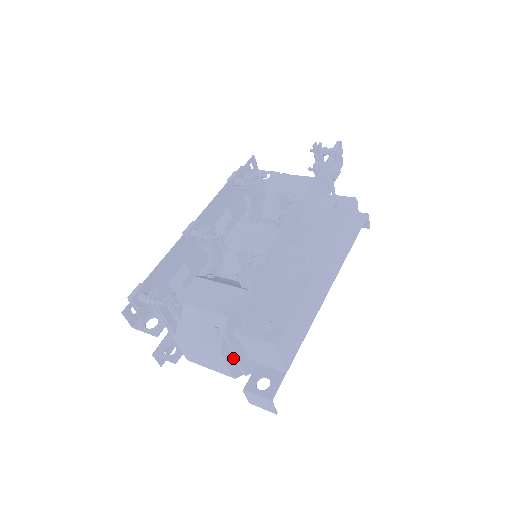
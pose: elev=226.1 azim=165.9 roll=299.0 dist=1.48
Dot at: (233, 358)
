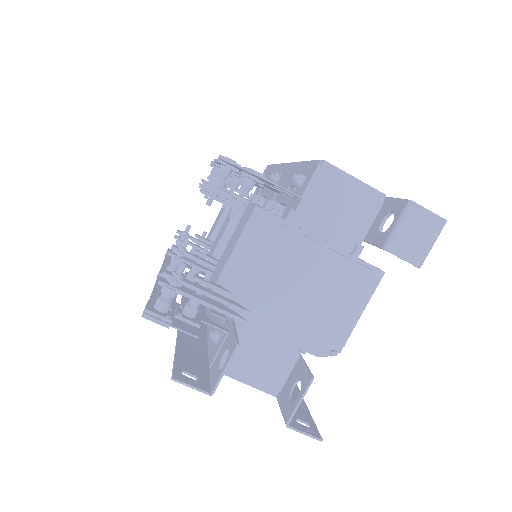
Dot at: occluded
